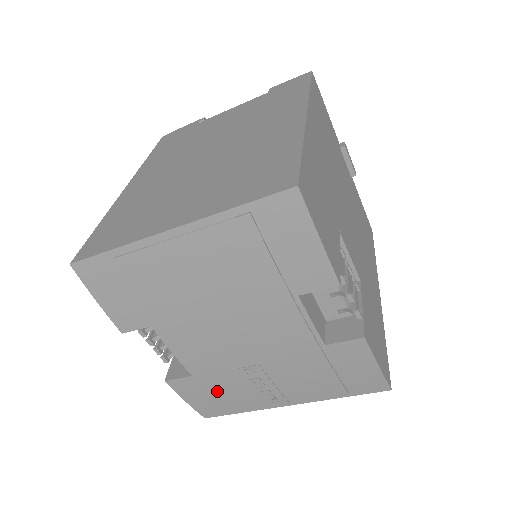
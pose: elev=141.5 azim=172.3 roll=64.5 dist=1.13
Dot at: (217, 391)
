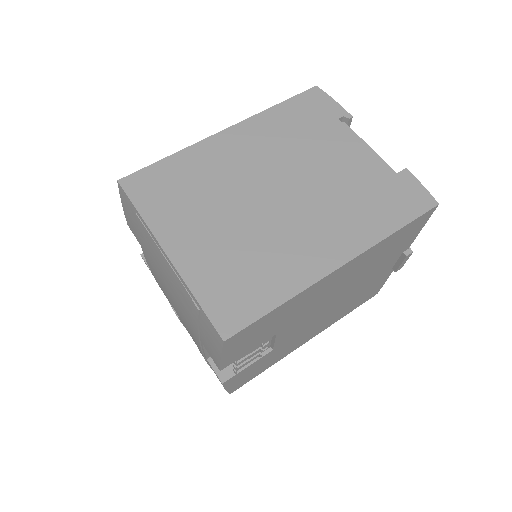
Dot at: occluded
